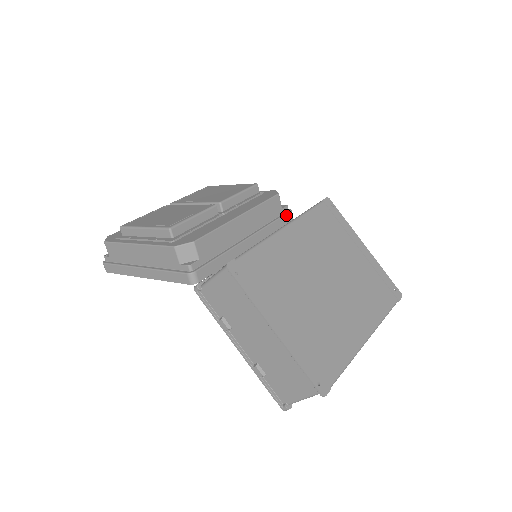
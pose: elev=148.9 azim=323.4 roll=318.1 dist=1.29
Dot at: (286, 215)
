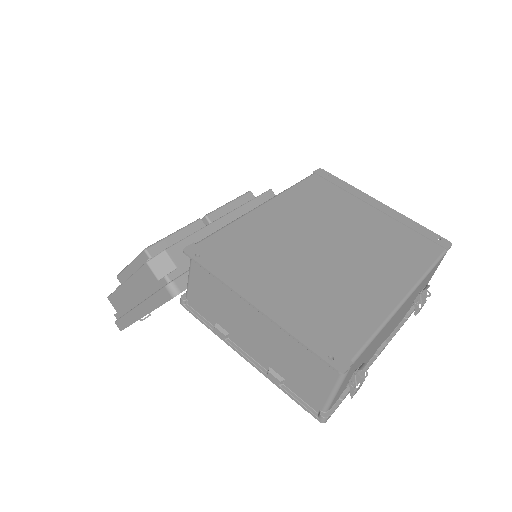
Dot at: occluded
